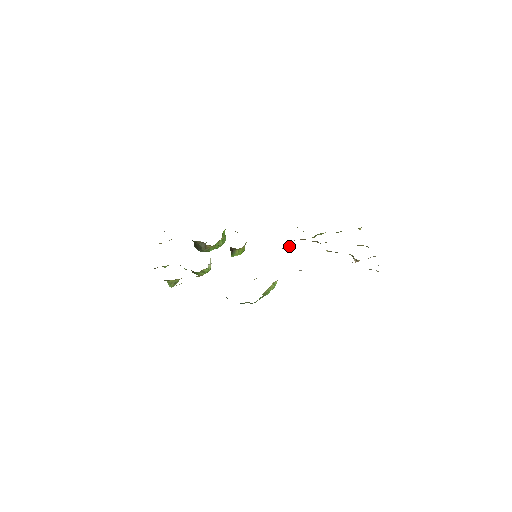
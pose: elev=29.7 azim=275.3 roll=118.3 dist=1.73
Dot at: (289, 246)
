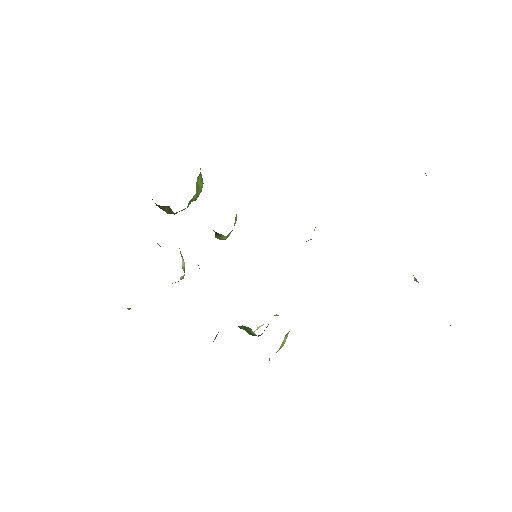
Dot at: (310, 239)
